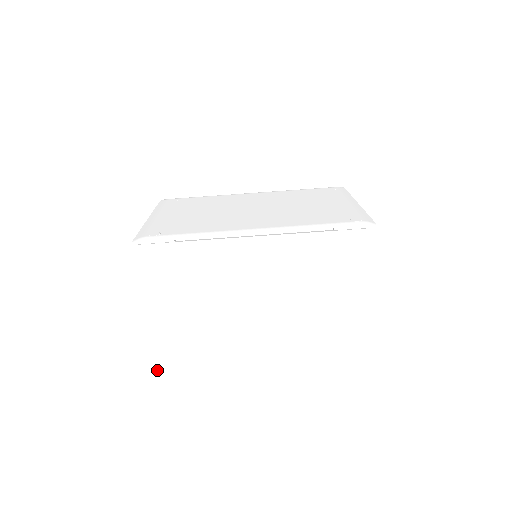
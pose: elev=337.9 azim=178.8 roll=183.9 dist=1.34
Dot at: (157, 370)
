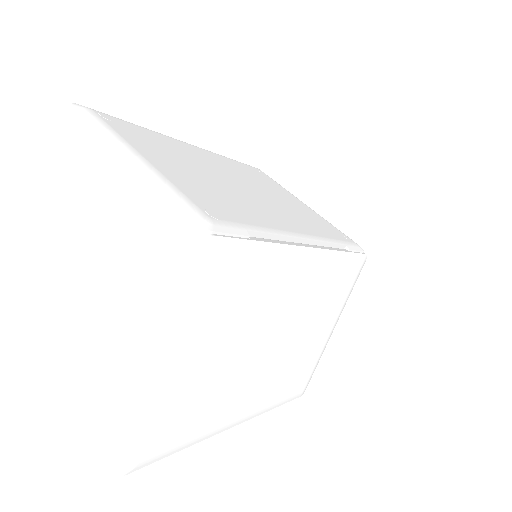
Dot at: (151, 429)
